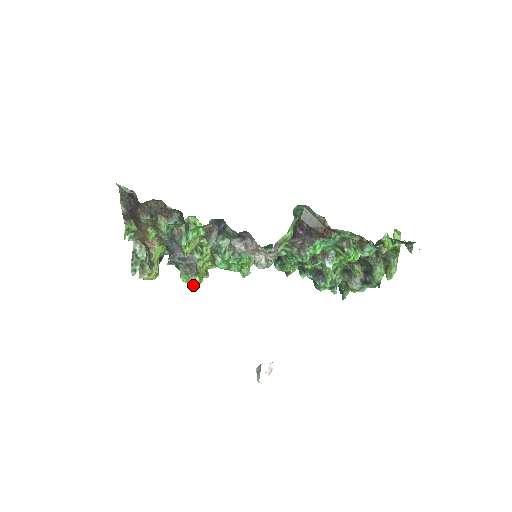
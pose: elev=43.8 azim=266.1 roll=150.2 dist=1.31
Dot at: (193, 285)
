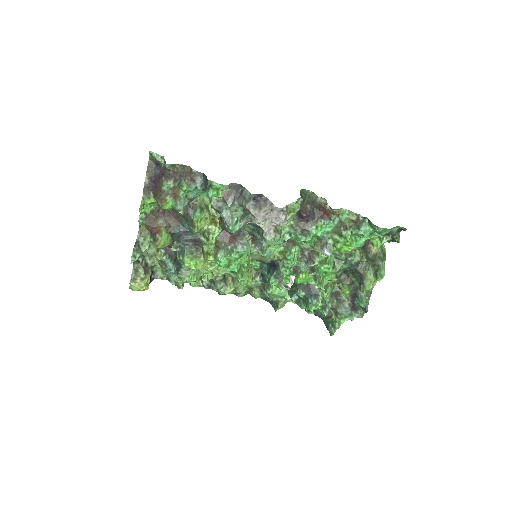
Dot at: (197, 262)
